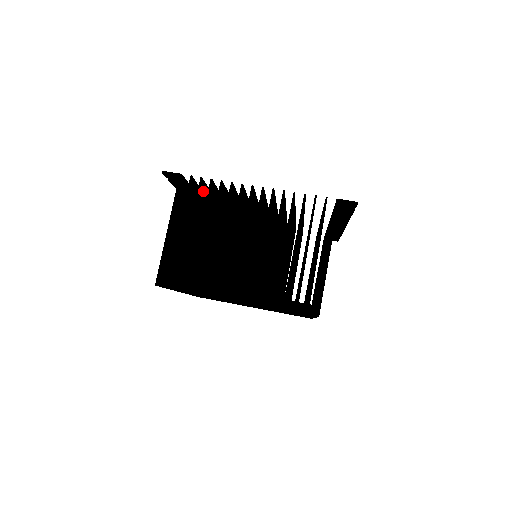
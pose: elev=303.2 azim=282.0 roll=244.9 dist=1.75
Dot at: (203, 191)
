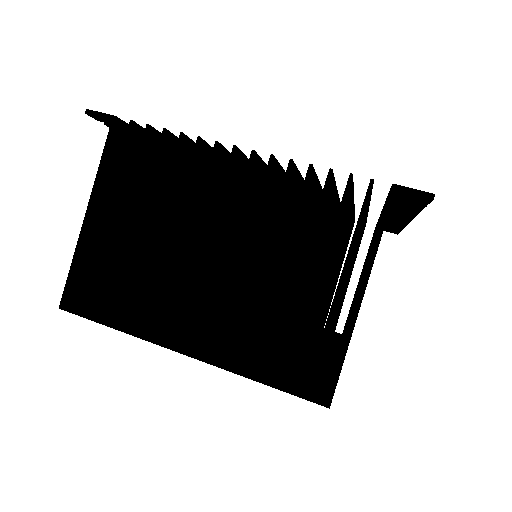
Dot at: (156, 149)
